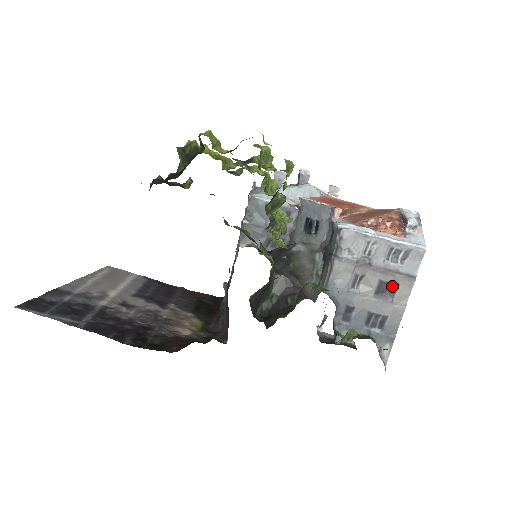
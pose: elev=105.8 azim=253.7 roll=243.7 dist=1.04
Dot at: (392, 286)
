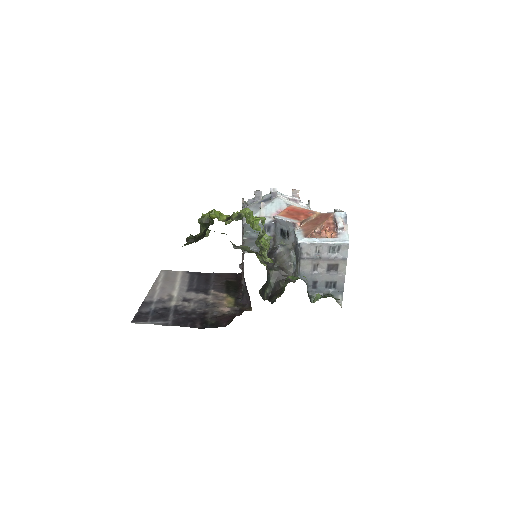
Dot at: (335, 265)
